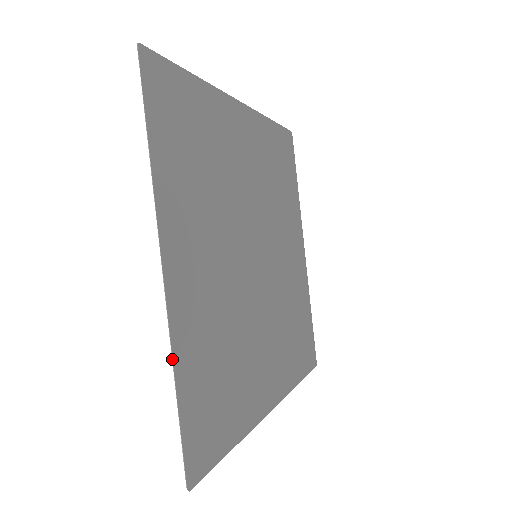
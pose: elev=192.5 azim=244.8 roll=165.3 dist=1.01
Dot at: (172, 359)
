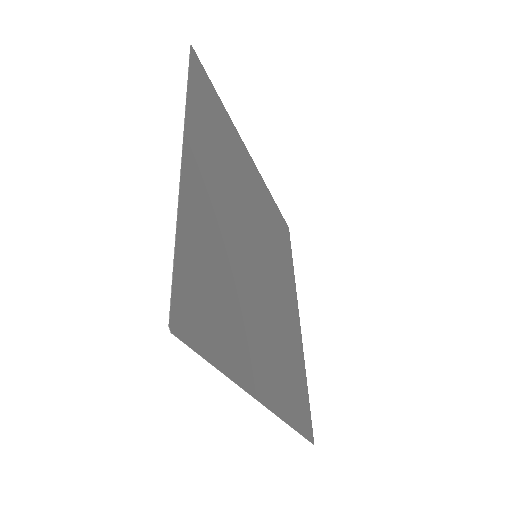
Dot at: (178, 208)
